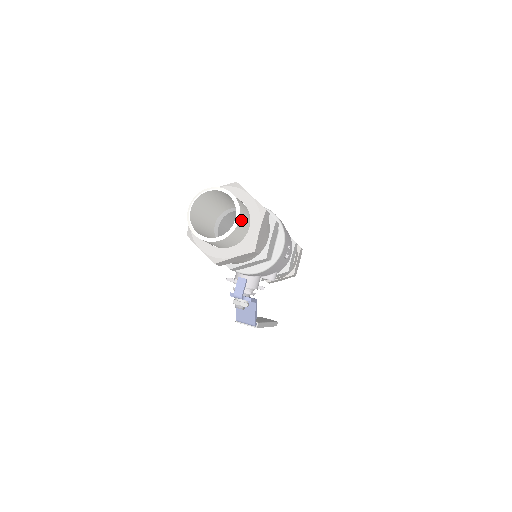
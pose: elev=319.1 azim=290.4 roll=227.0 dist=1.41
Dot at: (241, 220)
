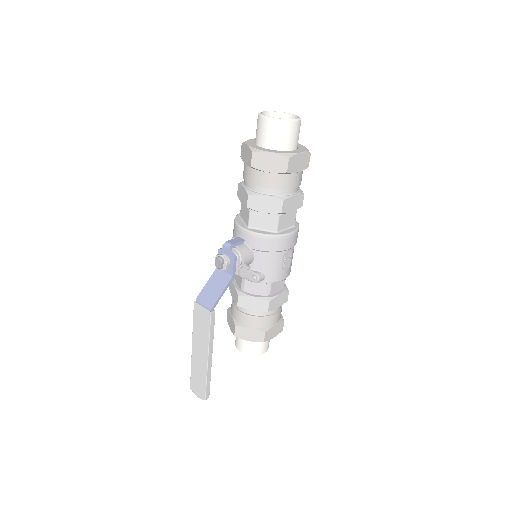
Dot at: (297, 126)
